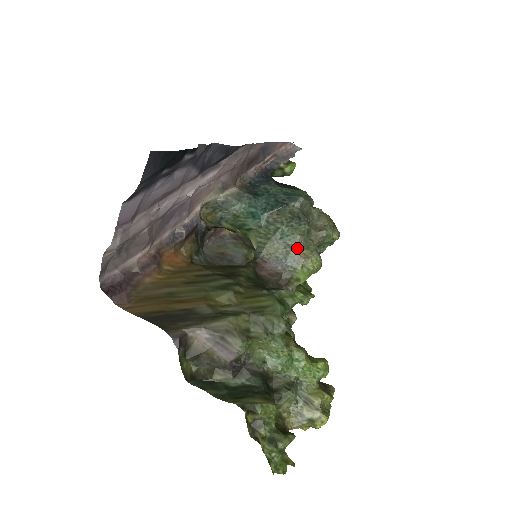
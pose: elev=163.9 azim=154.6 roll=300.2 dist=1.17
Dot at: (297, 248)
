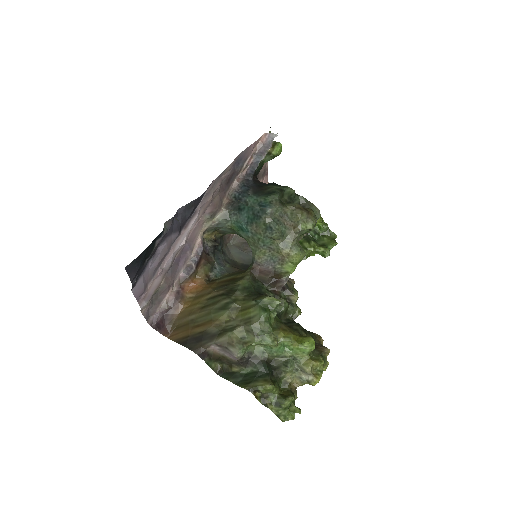
Dot at: (278, 250)
